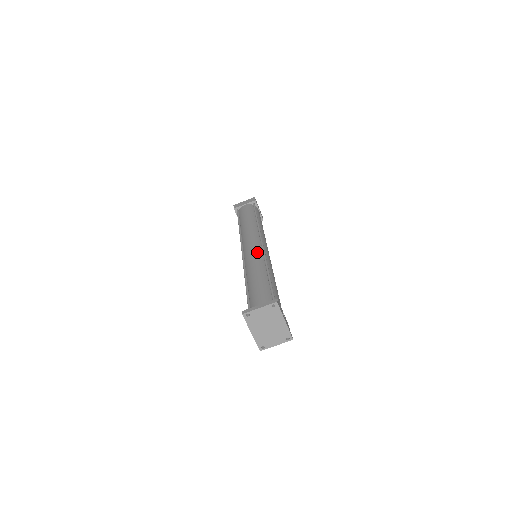
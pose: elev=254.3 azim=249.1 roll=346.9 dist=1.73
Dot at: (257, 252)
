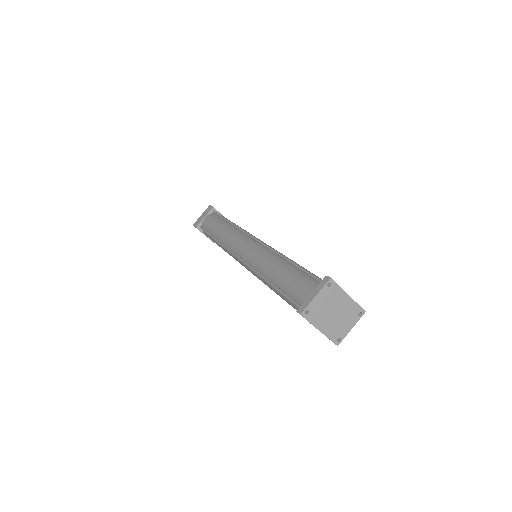
Dot at: (258, 249)
